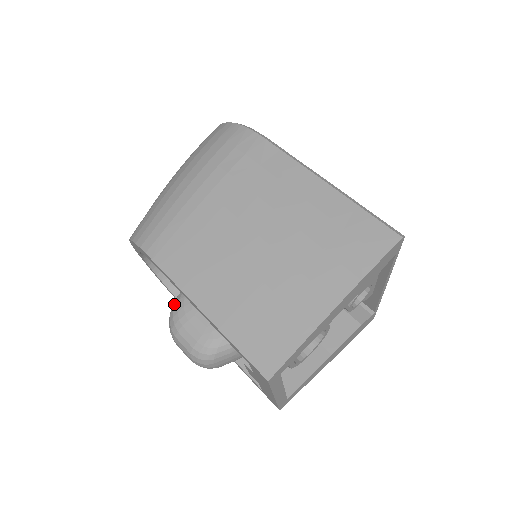
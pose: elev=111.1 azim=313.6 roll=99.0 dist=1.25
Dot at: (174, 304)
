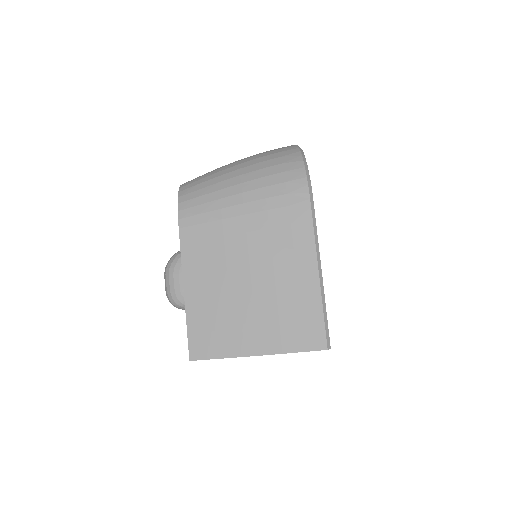
Dot at: (179, 254)
